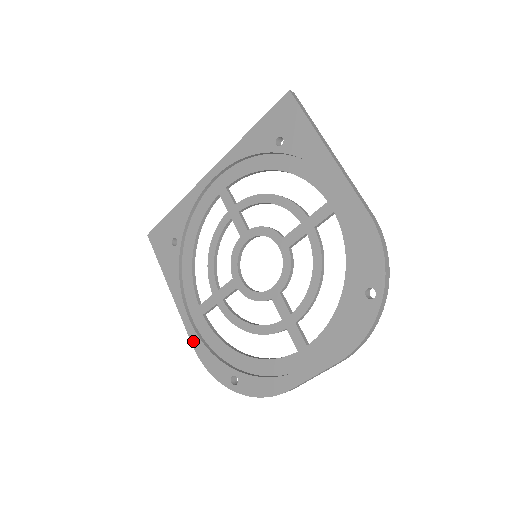
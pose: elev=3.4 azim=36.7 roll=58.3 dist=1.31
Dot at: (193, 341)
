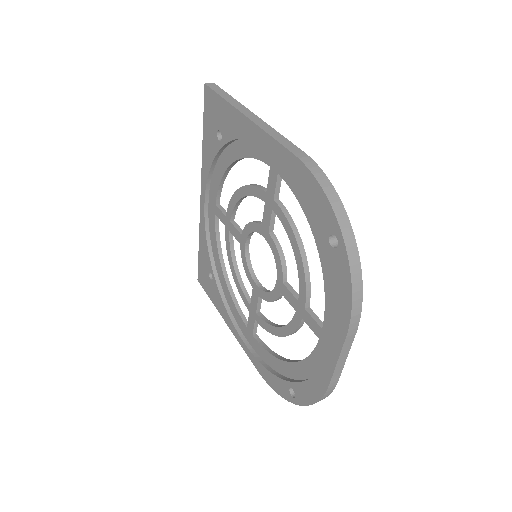
Dot at: (255, 365)
